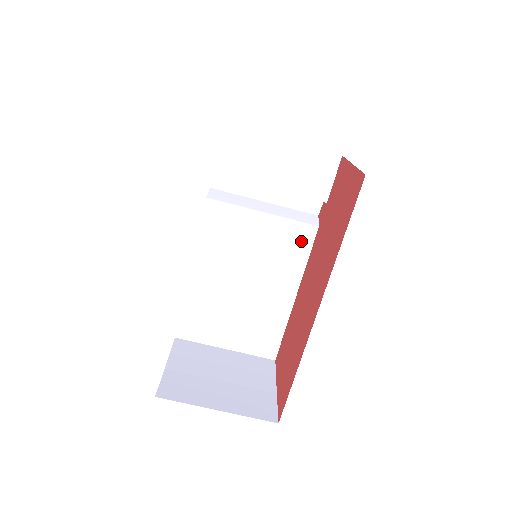
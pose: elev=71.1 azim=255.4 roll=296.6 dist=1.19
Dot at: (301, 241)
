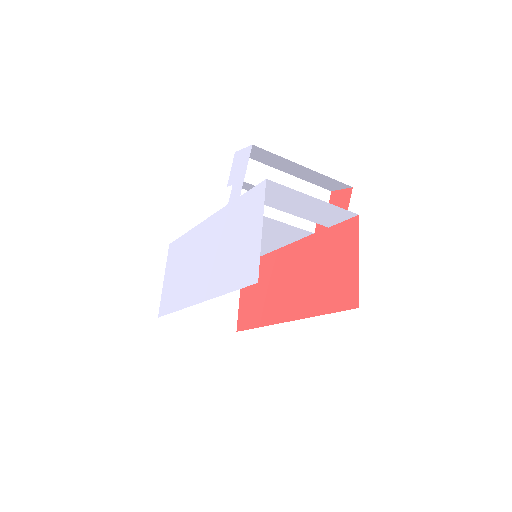
Dot at: (295, 235)
